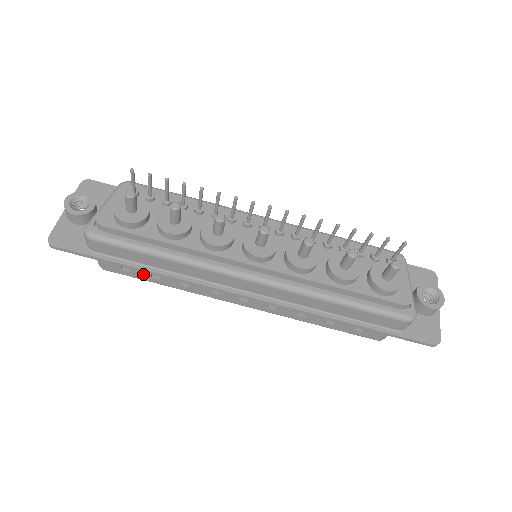
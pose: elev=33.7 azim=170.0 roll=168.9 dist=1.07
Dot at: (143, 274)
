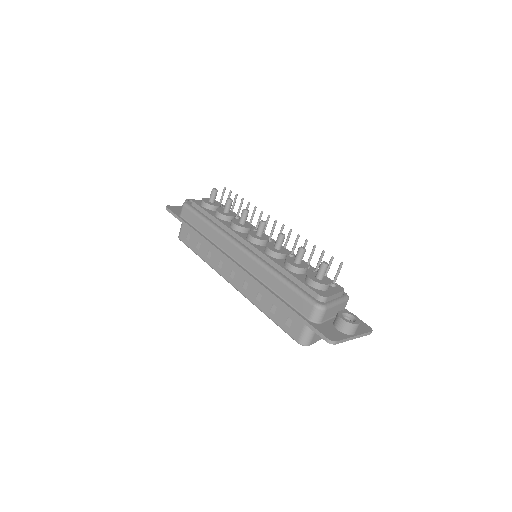
Dot at: (194, 243)
